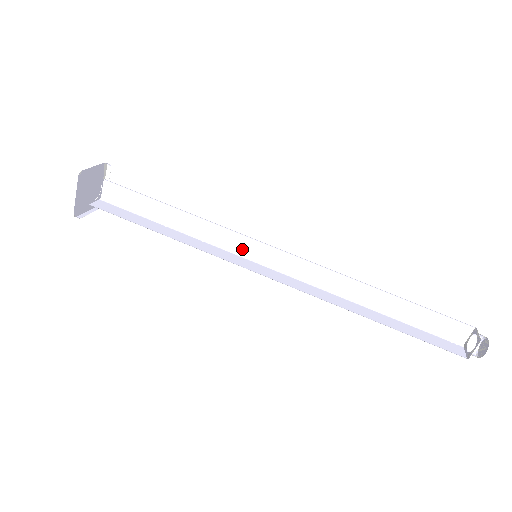
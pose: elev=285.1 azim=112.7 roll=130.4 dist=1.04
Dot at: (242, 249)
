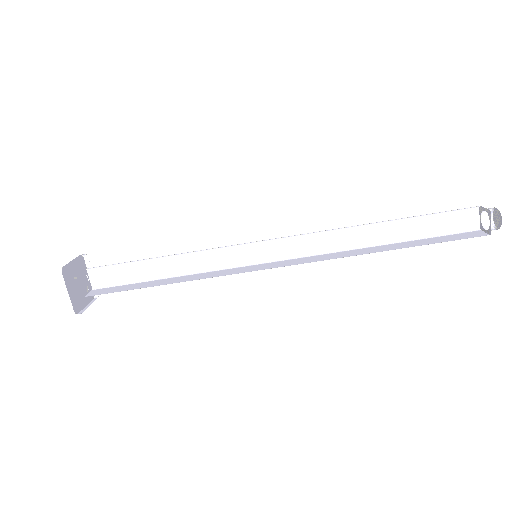
Dot at: (241, 259)
